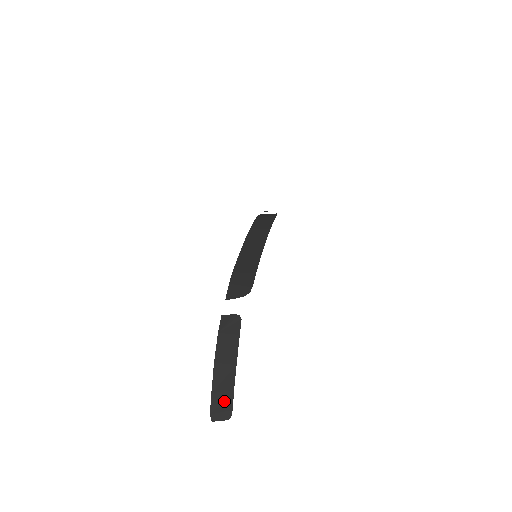
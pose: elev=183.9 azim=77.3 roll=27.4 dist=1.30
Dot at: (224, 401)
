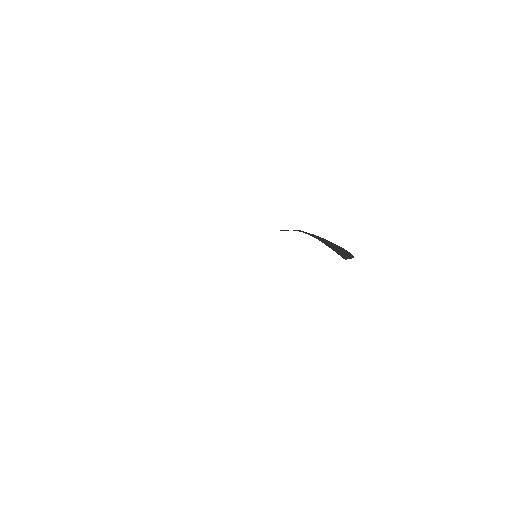
Dot at: (342, 251)
